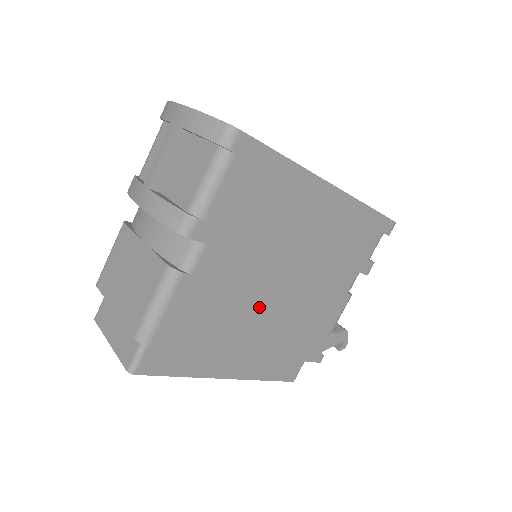
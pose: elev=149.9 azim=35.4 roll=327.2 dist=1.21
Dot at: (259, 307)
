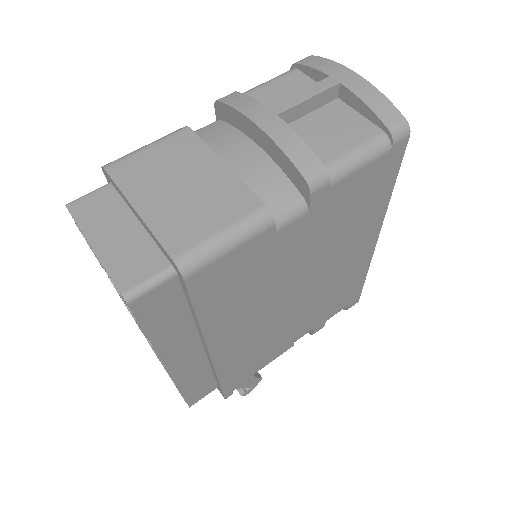
Dot at: (261, 308)
